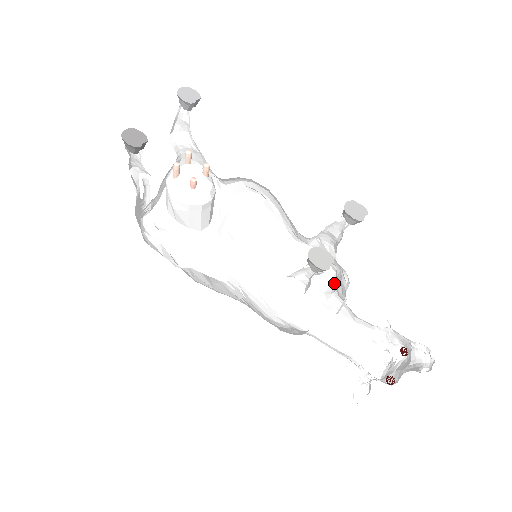
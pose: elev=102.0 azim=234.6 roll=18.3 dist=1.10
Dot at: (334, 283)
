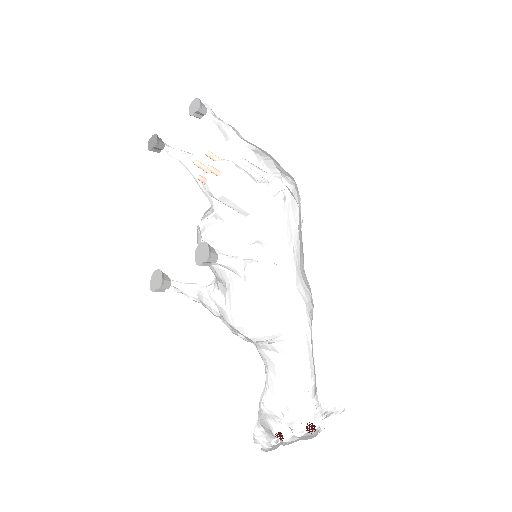
Dot at: occluded
